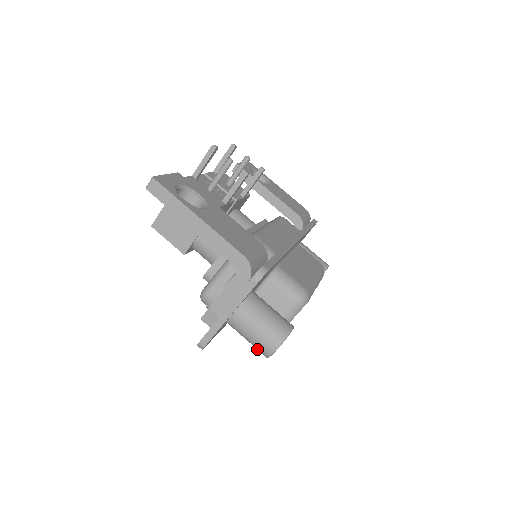
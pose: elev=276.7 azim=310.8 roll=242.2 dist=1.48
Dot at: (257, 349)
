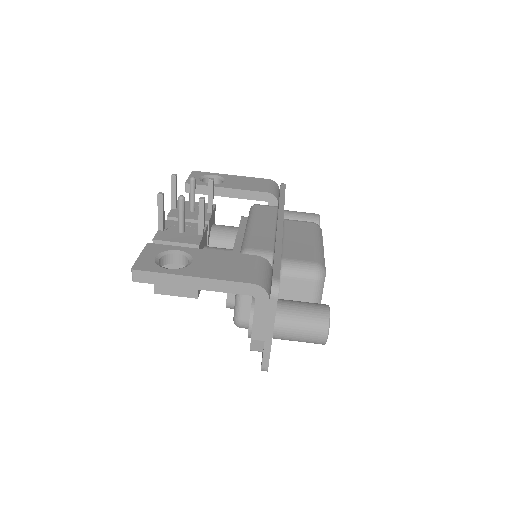
Dot at: occluded
